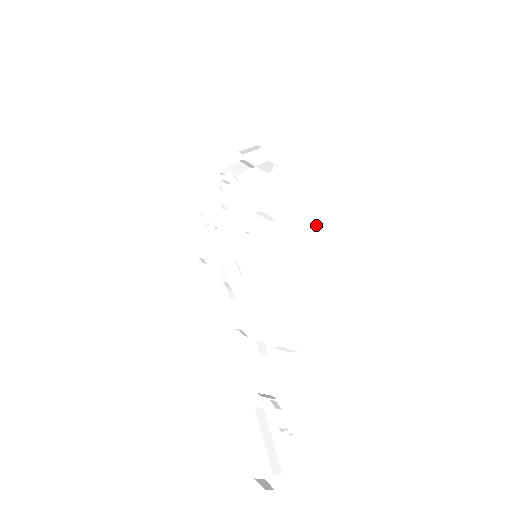
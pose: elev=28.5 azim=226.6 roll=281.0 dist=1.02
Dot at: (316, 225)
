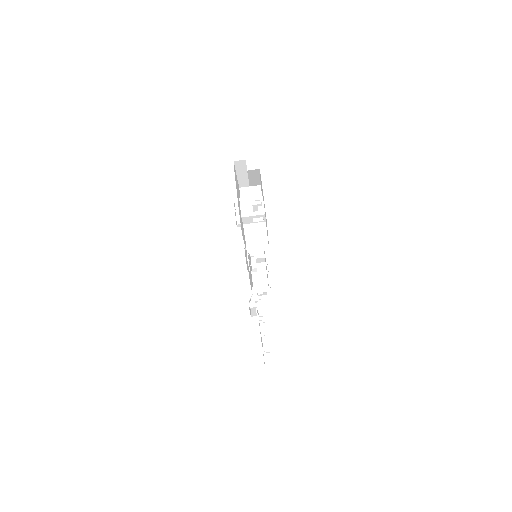
Dot at: occluded
